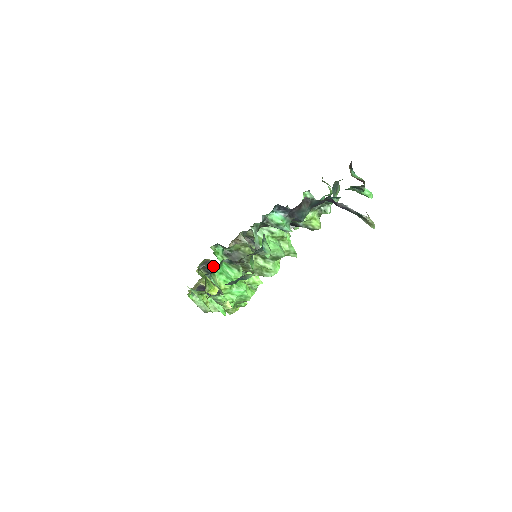
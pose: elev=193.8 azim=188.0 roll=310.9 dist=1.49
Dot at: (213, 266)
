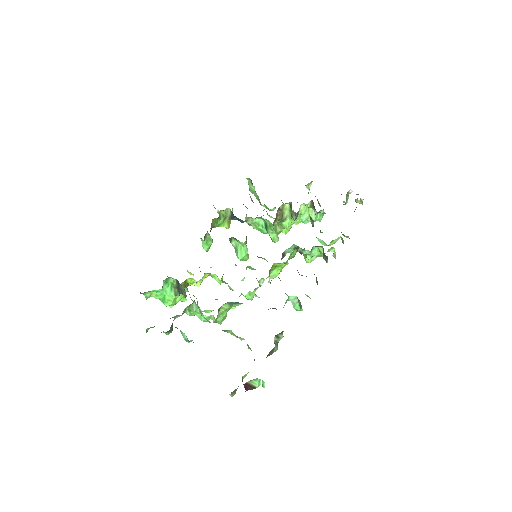
Dot at: occluded
